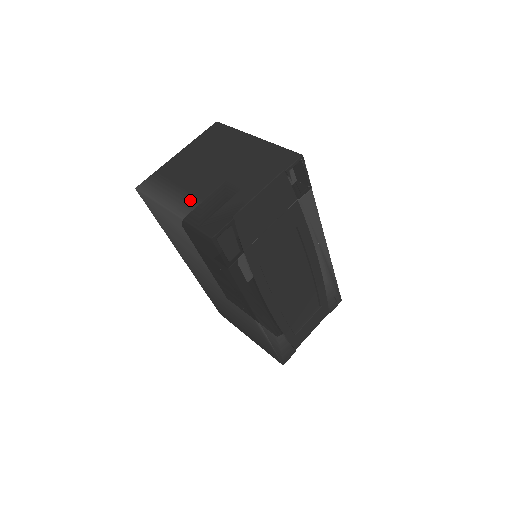
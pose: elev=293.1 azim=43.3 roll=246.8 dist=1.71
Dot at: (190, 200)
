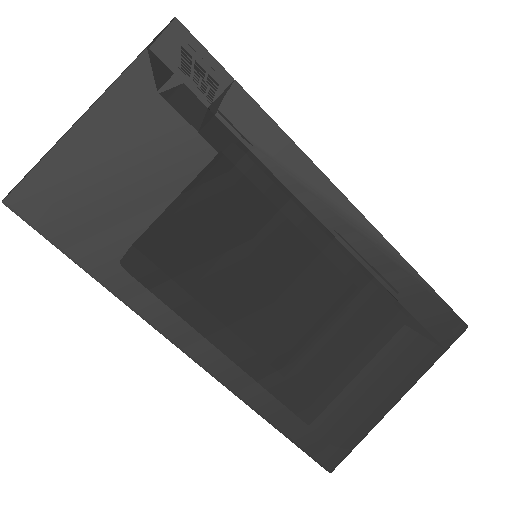
Dot at: occluded
